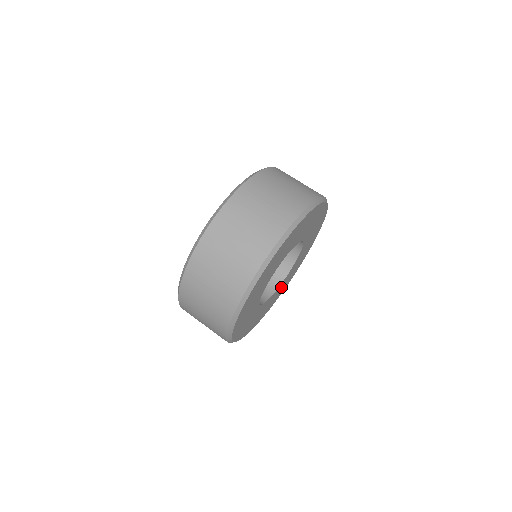
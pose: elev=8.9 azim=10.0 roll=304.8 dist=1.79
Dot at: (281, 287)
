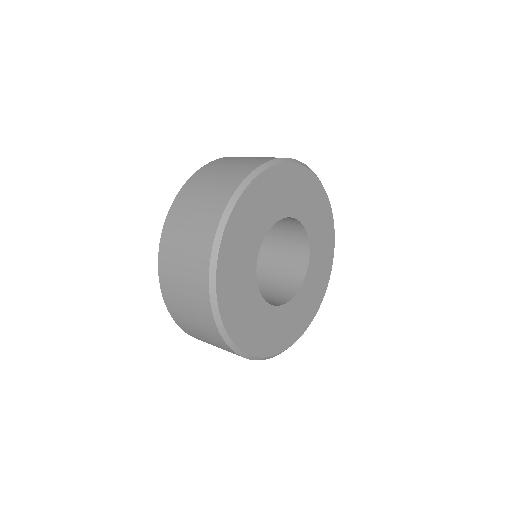
Dot at: (310, 288)
